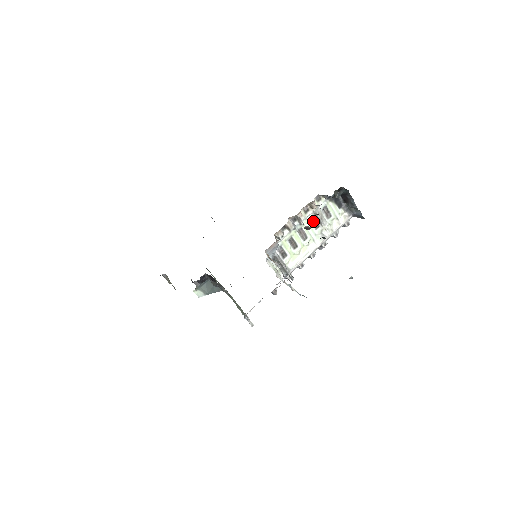
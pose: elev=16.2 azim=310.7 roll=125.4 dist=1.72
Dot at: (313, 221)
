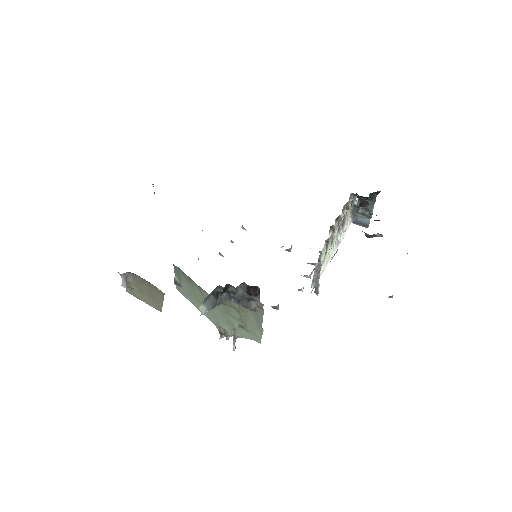
Dot at: occluded
